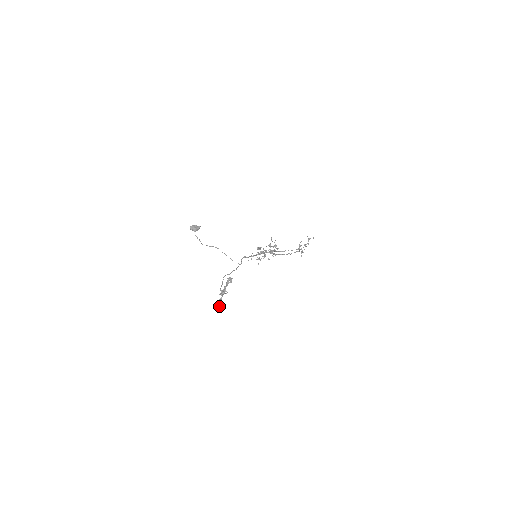
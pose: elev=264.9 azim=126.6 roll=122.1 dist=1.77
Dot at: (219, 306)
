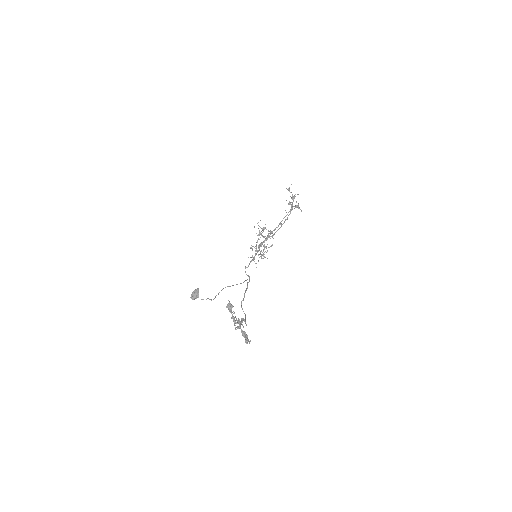
Dot at: (247, 340)
